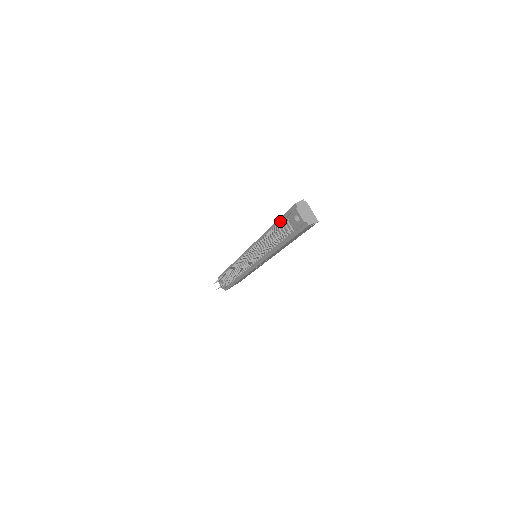
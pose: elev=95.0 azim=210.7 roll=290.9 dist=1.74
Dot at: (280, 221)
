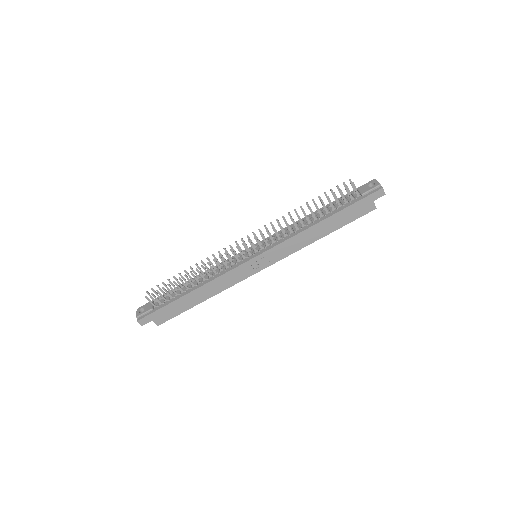
Dot at: (340, 198)
